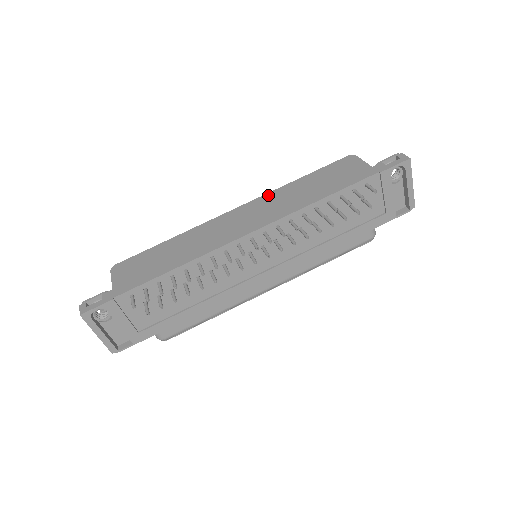
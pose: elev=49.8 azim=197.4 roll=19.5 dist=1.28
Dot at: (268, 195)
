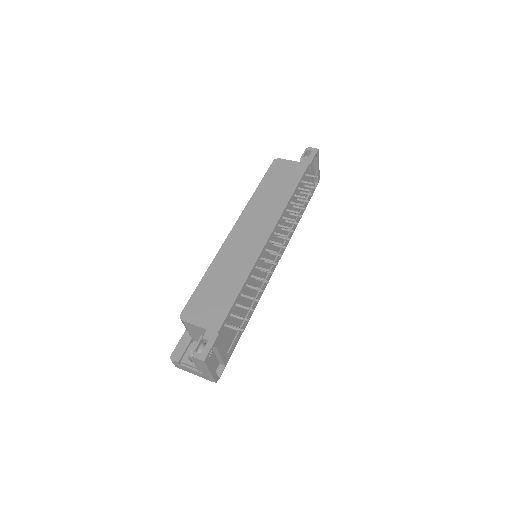
Dot at: (248, 208)
